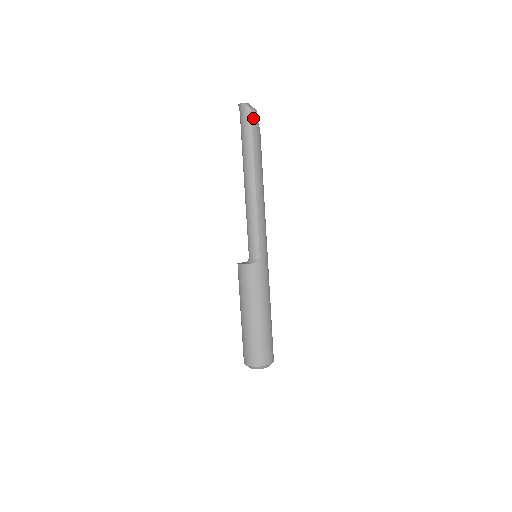
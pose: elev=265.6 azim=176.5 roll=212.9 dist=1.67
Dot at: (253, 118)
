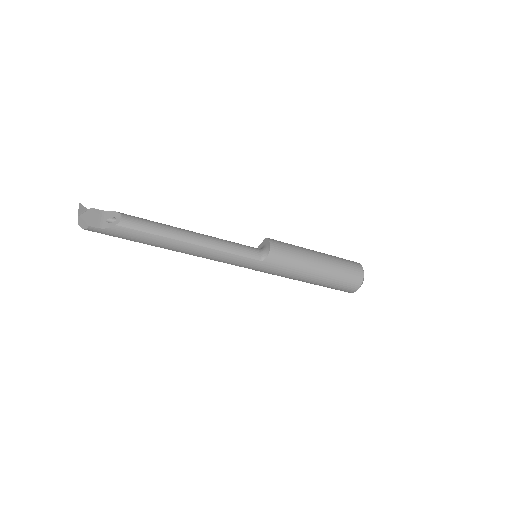
Dot at: (97, 232)
